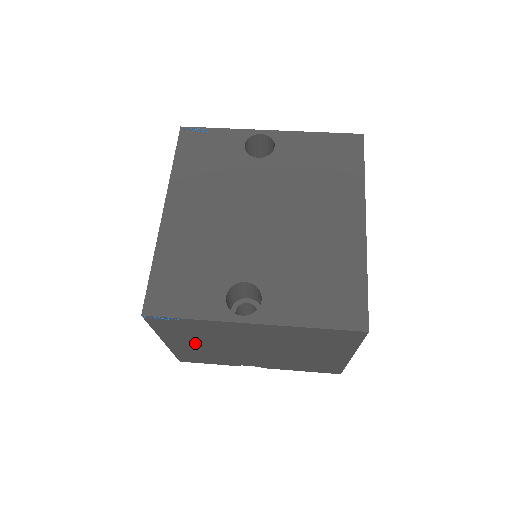
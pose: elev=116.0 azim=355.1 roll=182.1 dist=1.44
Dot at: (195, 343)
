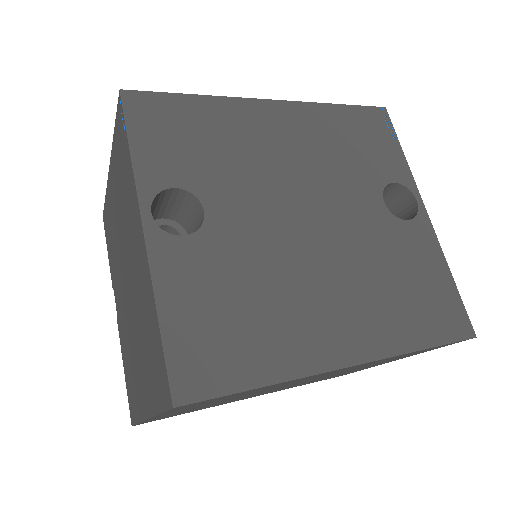
Dot at: (116, 200)
